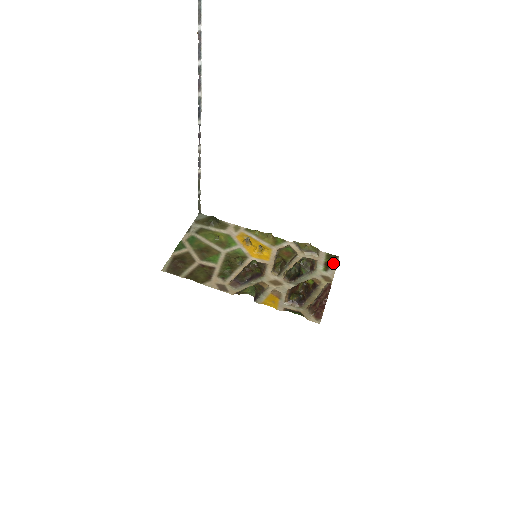
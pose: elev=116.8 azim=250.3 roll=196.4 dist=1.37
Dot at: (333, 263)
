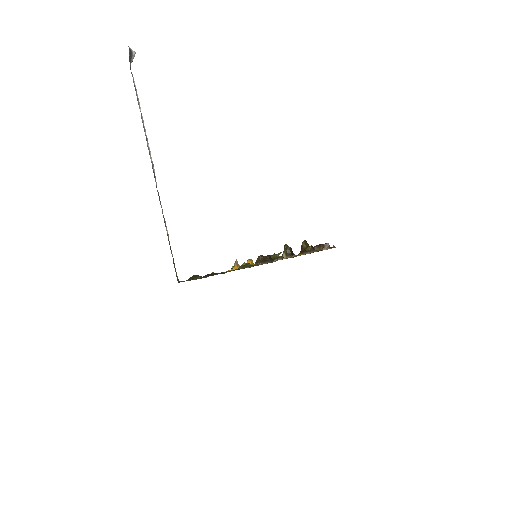
Dot at: occluded
